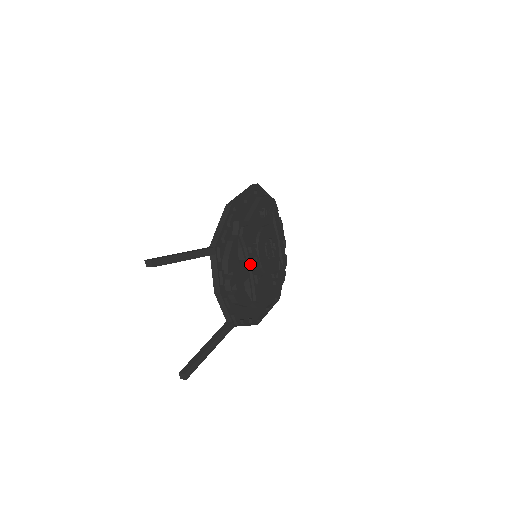
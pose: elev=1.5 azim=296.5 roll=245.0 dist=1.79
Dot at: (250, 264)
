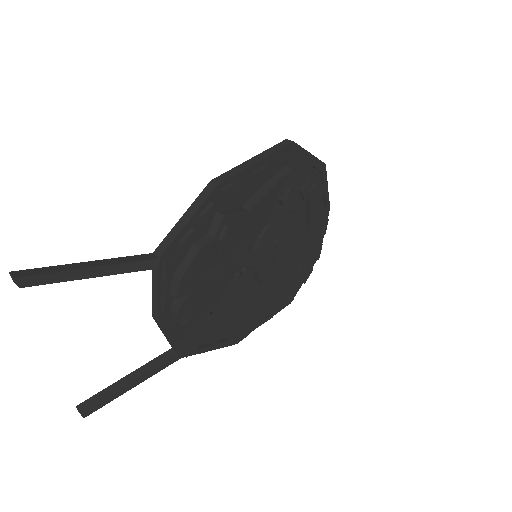
Dot at: (230, 278)
